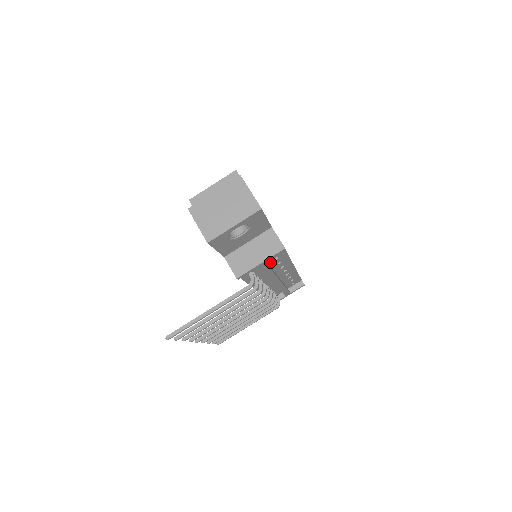
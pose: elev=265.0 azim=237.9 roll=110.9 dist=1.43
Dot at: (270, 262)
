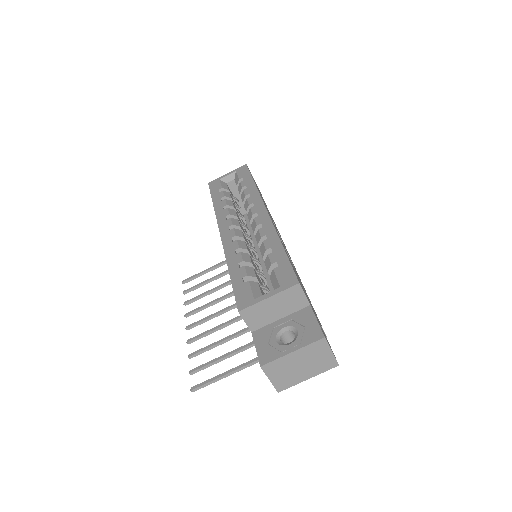
Dot at: occluded
